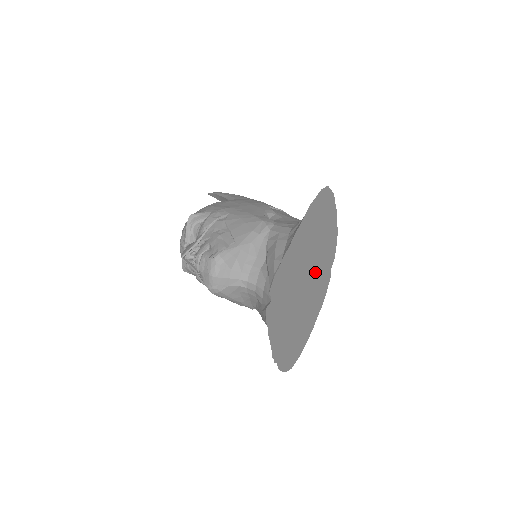
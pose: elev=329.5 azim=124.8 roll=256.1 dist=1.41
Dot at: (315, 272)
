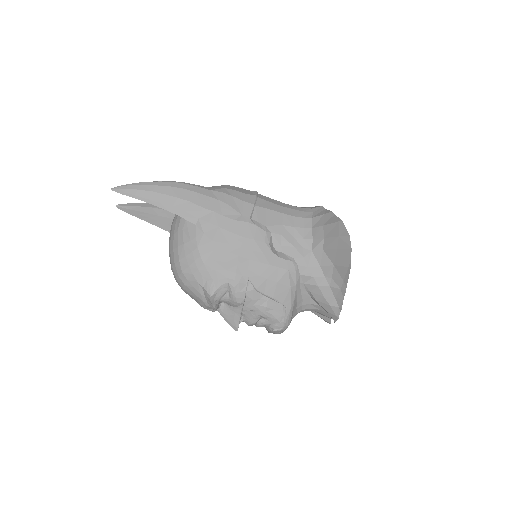
Dot at: occluded
